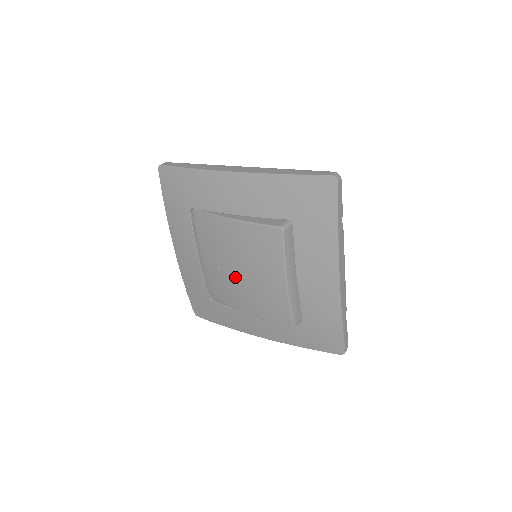
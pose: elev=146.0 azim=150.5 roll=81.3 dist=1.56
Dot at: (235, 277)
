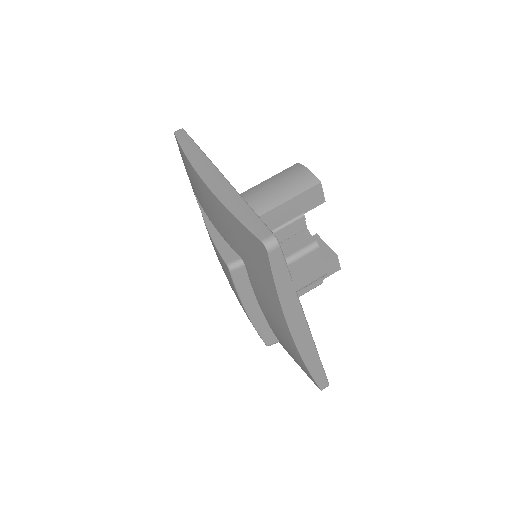
Dot at: occluded
